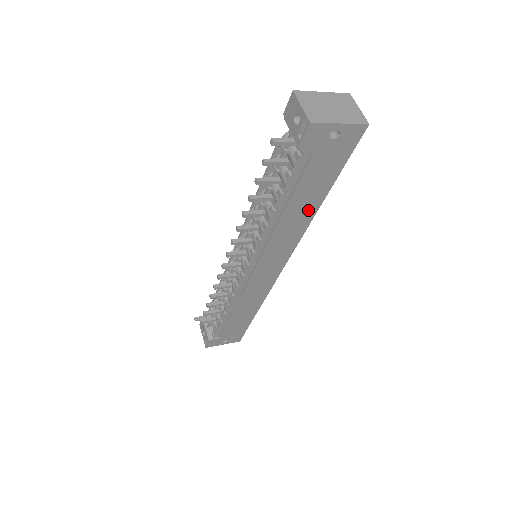
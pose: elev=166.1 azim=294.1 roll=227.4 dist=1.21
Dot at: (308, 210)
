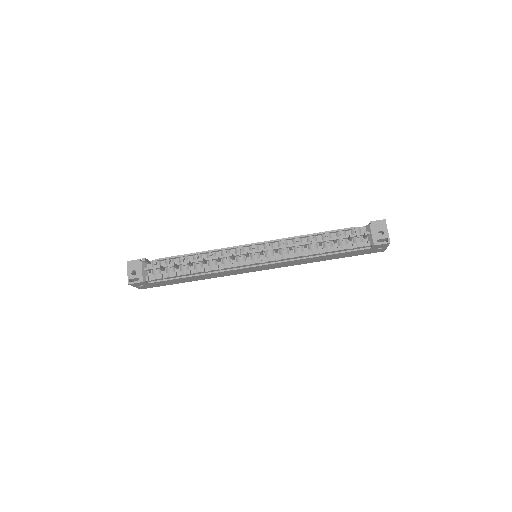
Dot at: (321, 260)
